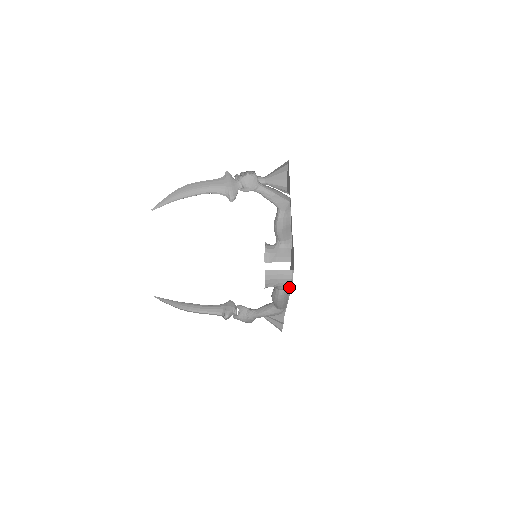
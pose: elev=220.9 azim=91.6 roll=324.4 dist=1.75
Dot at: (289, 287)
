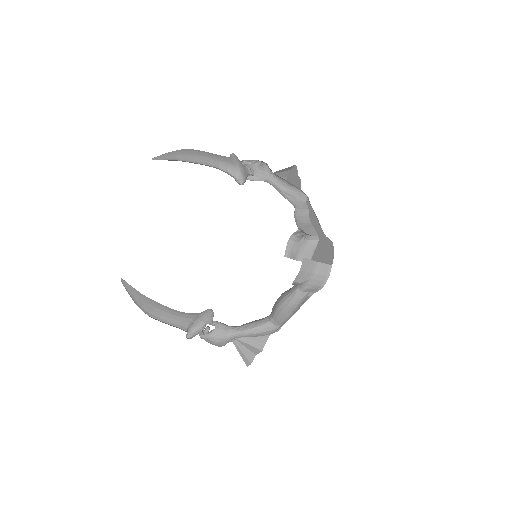
Dot at: (317, 287)
